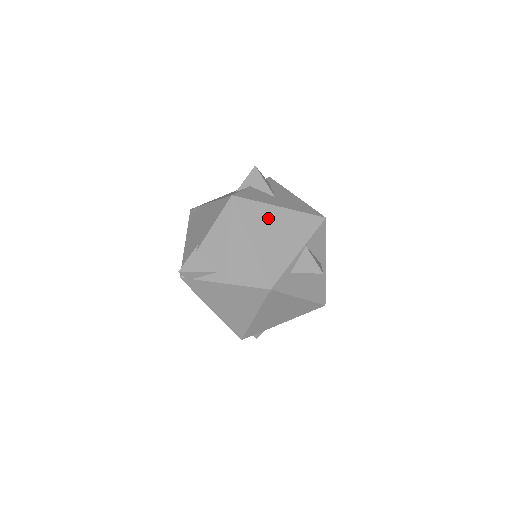
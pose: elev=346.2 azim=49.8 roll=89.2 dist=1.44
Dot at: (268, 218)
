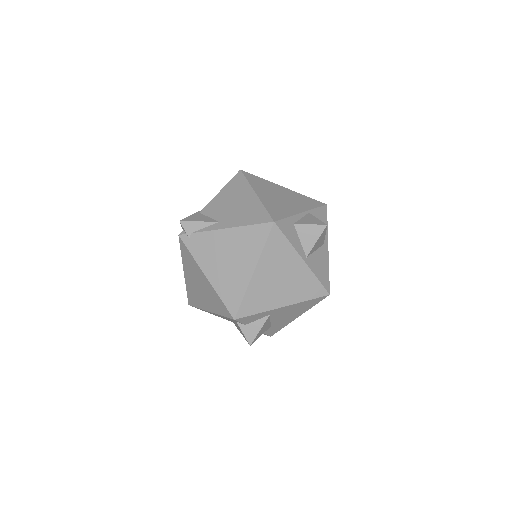
Dot at: (273, 188)
